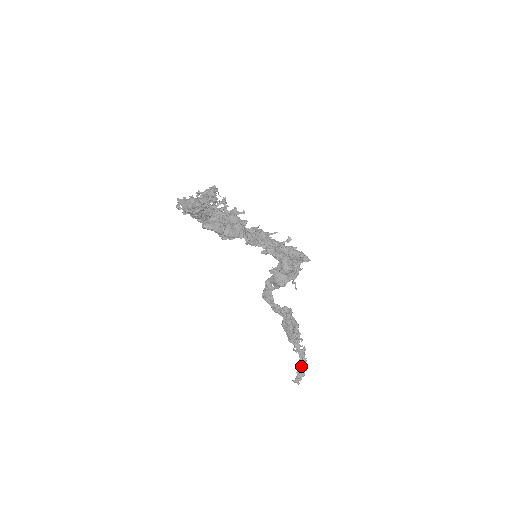
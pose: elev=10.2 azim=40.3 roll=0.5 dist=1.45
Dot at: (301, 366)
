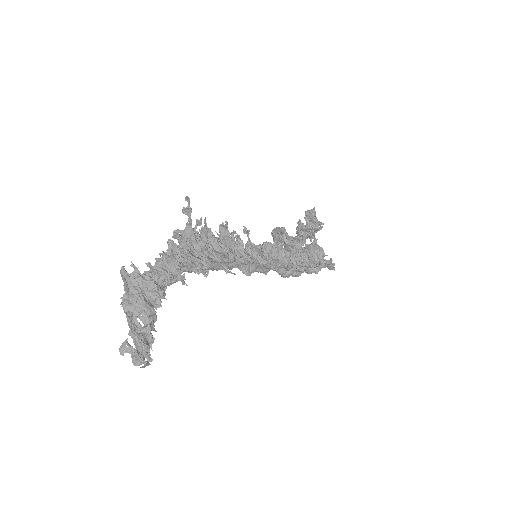
Dot at: occluded
